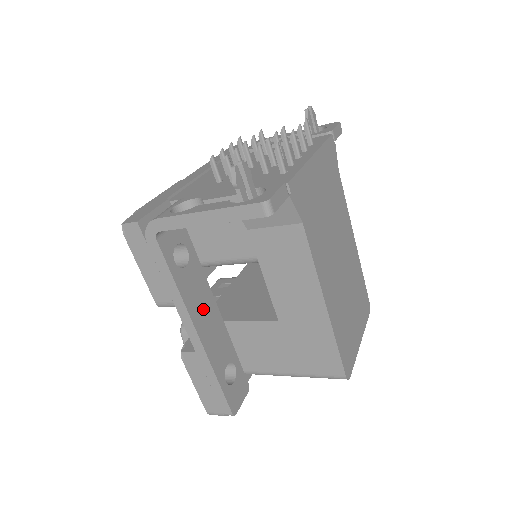
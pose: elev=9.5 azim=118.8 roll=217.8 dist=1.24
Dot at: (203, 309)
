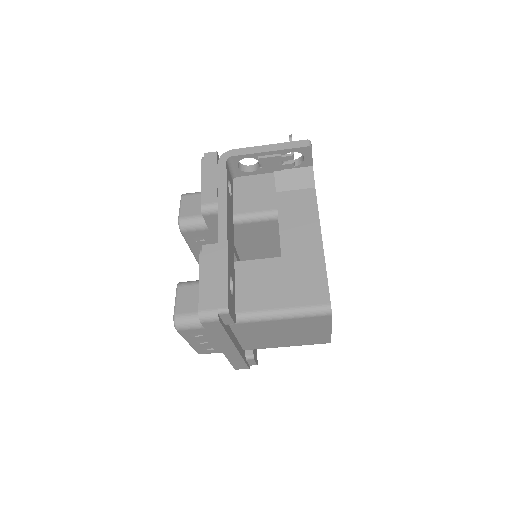
Dot at: (230, 226)
